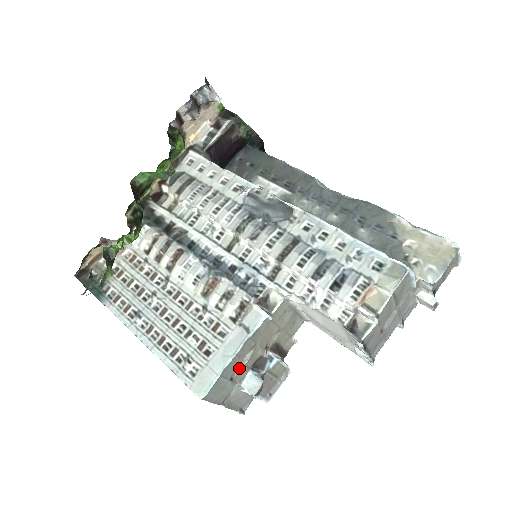
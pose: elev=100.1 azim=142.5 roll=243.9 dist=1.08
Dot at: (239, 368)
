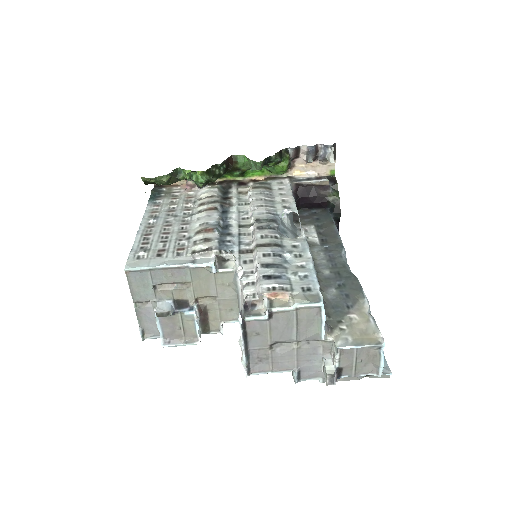
Dot at: (166, 287)
